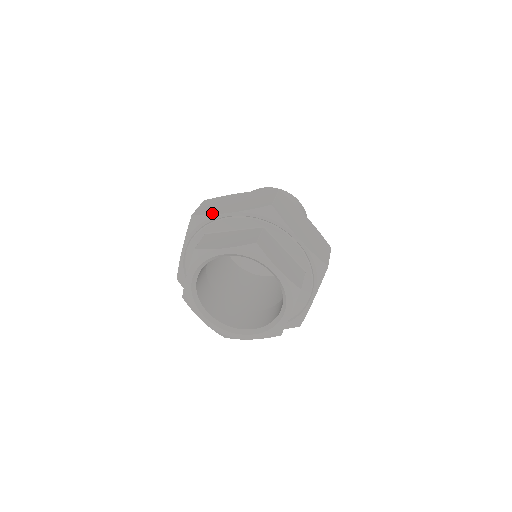
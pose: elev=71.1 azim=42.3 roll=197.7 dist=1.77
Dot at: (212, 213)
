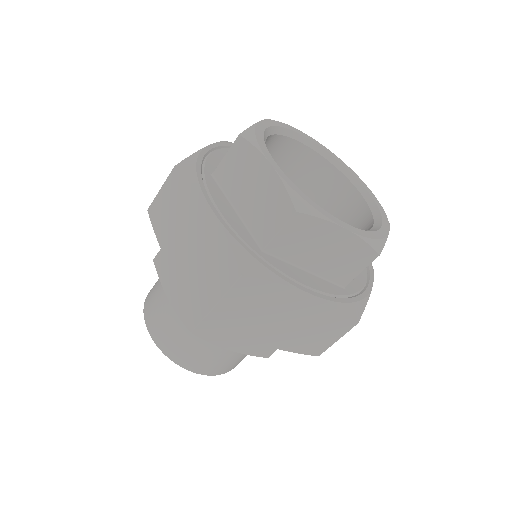
Dot at: occluded
